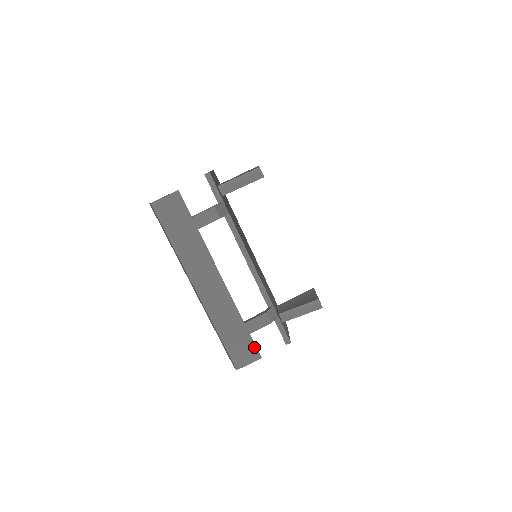
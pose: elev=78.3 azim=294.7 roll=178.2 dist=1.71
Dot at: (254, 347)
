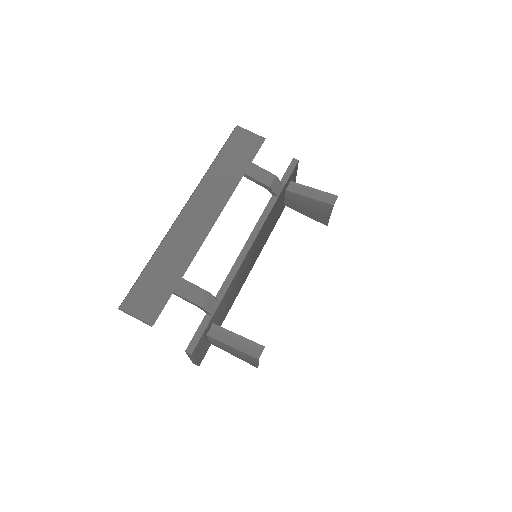
Dot at: (161, 307)
